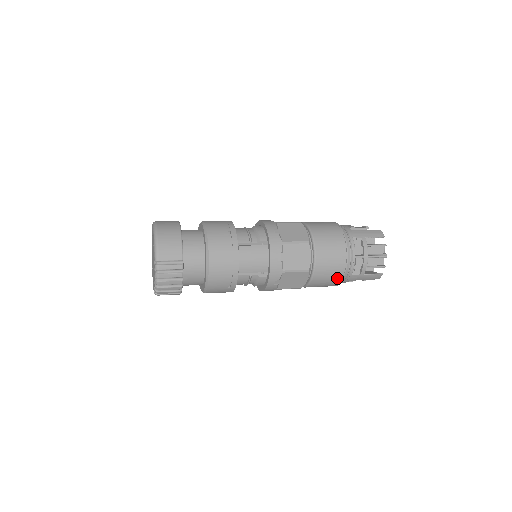
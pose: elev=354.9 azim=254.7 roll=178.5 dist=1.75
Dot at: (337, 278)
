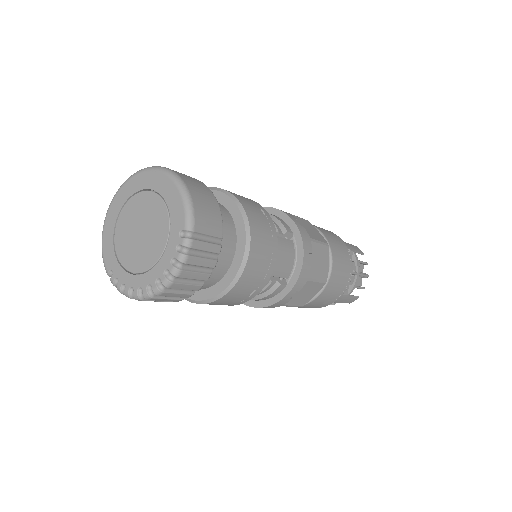
Dot at: (335, 296)
